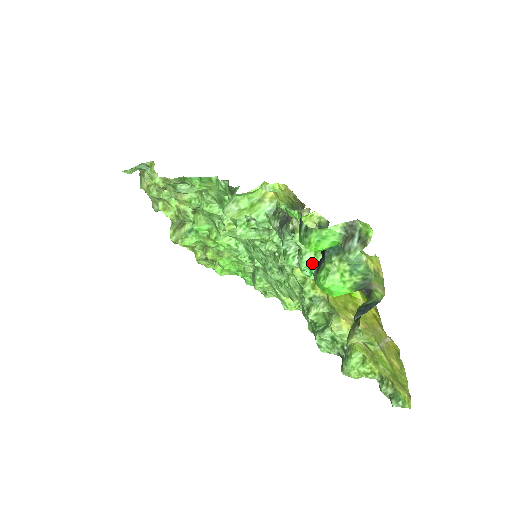
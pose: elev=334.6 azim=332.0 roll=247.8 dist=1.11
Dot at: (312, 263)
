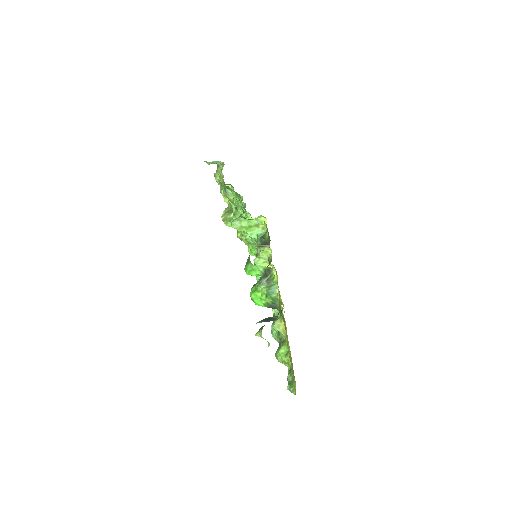
Dot at: occluded
